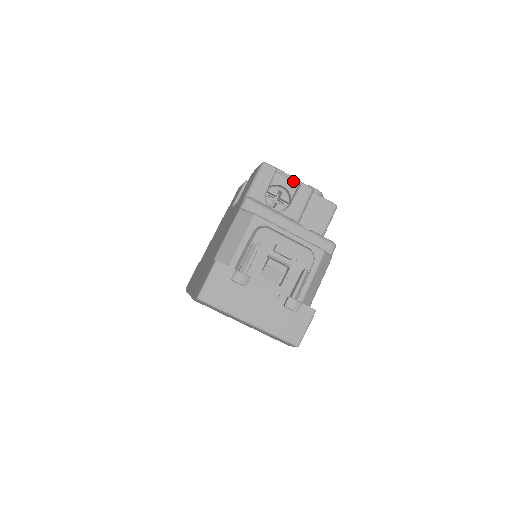
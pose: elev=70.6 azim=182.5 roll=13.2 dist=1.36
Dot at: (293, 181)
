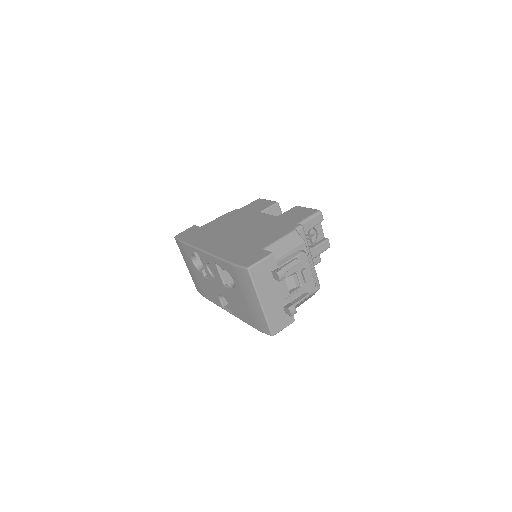
Dot at: (323, 233)
